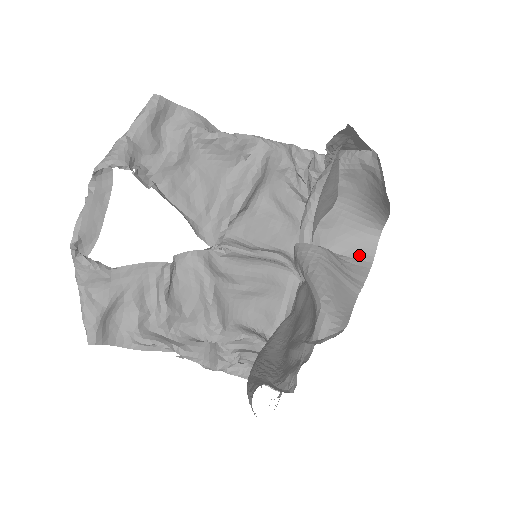
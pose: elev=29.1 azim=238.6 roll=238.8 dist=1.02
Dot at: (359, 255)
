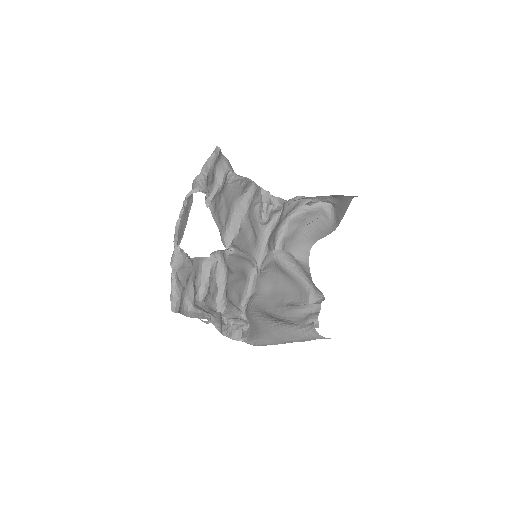
Dot at: (301, 258)
